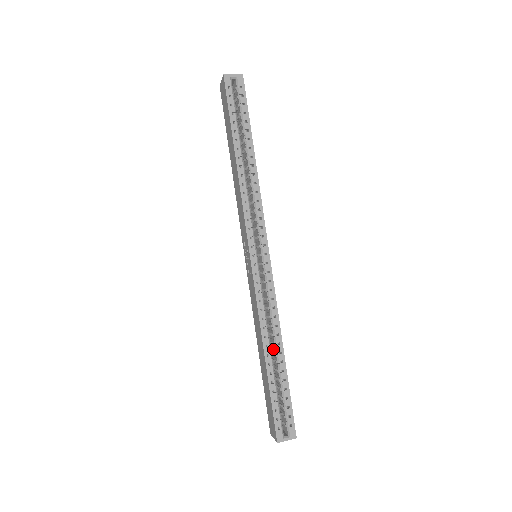
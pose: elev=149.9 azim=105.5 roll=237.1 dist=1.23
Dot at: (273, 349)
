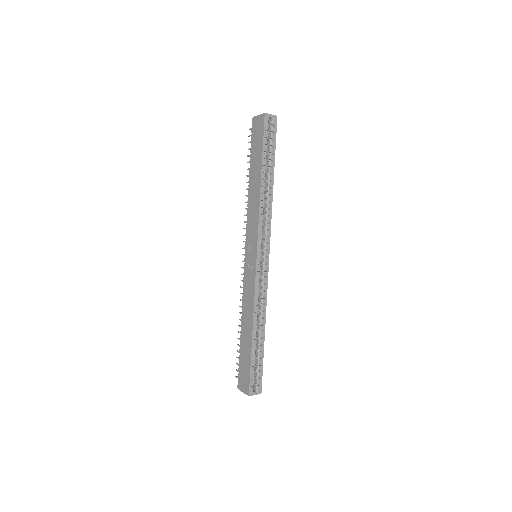
Dot at: occluded
